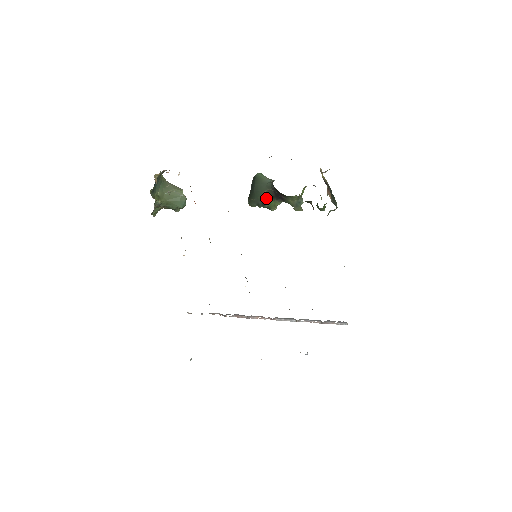
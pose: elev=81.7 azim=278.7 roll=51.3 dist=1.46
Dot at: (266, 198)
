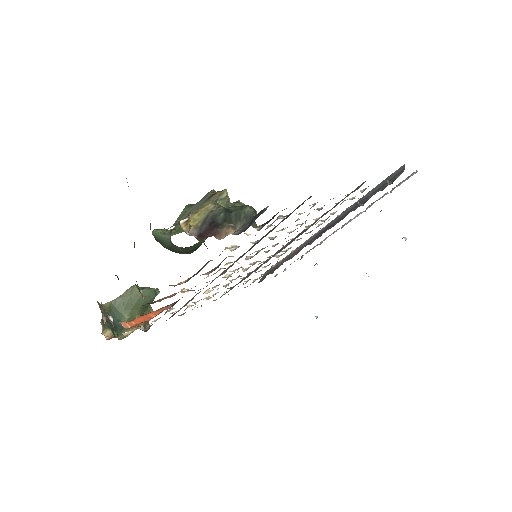
Dot at: (190, 249)
